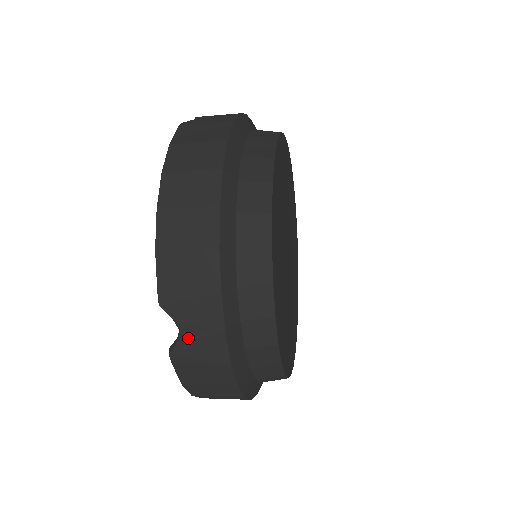
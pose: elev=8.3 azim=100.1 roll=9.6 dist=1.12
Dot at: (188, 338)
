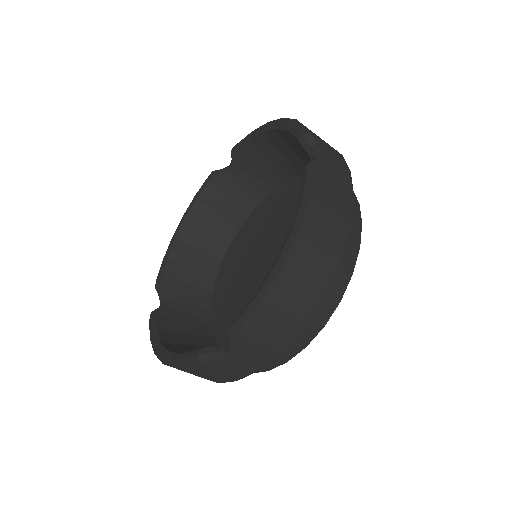
Dot at: (227, 362)
